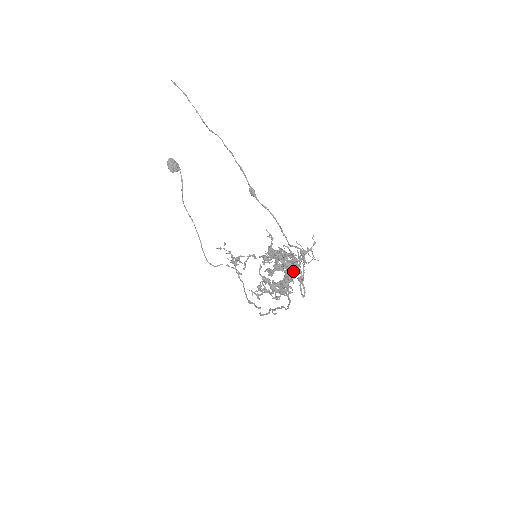
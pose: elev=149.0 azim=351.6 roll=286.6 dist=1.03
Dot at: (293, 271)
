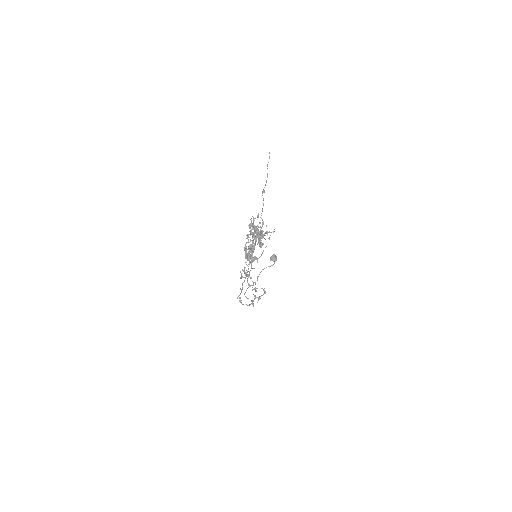
Dot at: occluded
